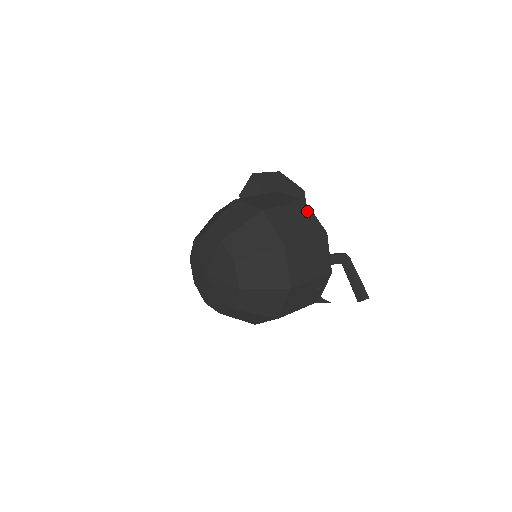
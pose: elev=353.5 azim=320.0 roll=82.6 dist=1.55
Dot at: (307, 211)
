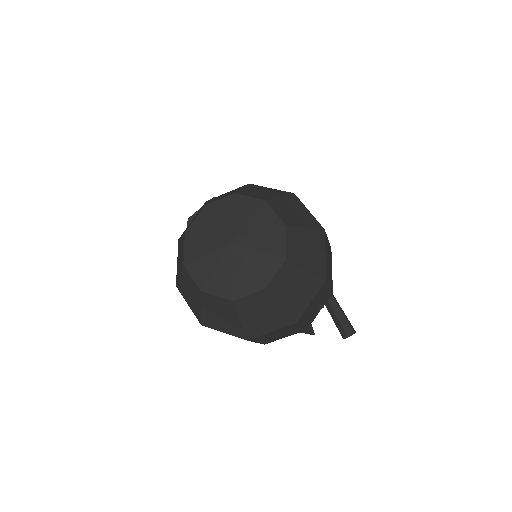
Dot at: occluded
